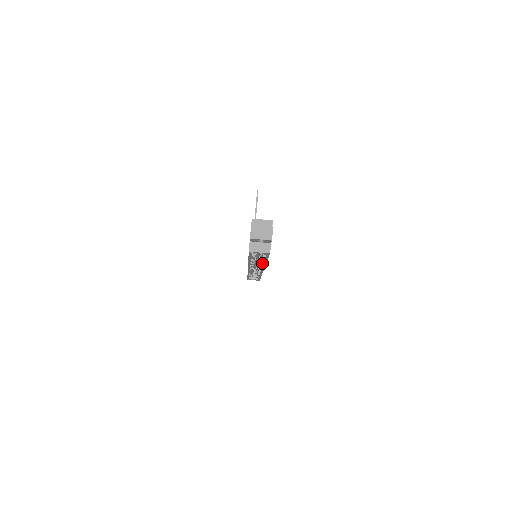
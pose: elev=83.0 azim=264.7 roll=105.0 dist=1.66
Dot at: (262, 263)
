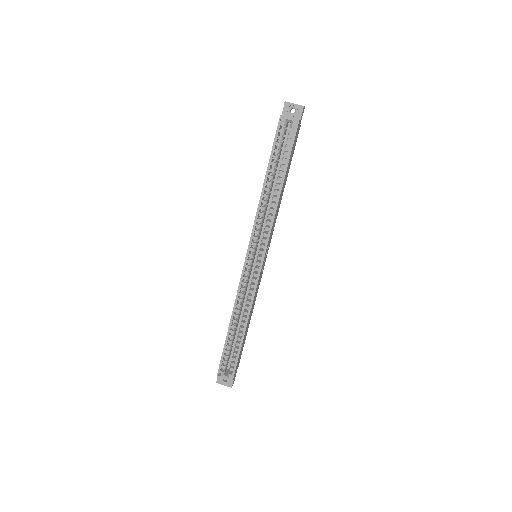
Dot at: (271, 215)
